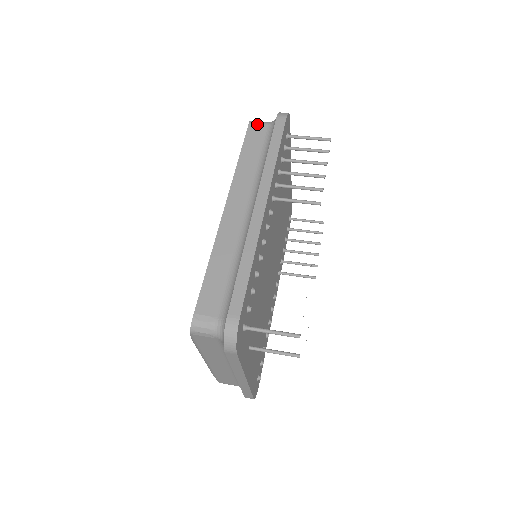
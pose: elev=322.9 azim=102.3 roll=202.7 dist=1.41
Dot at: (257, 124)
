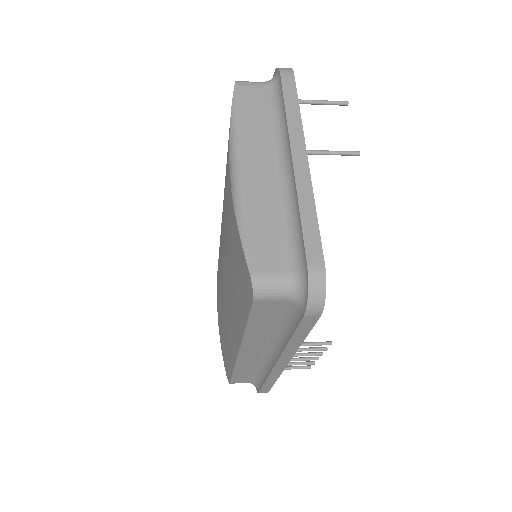
Dot at: occluded
